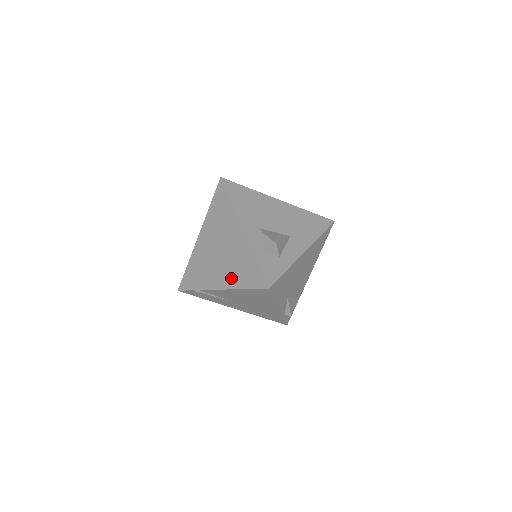
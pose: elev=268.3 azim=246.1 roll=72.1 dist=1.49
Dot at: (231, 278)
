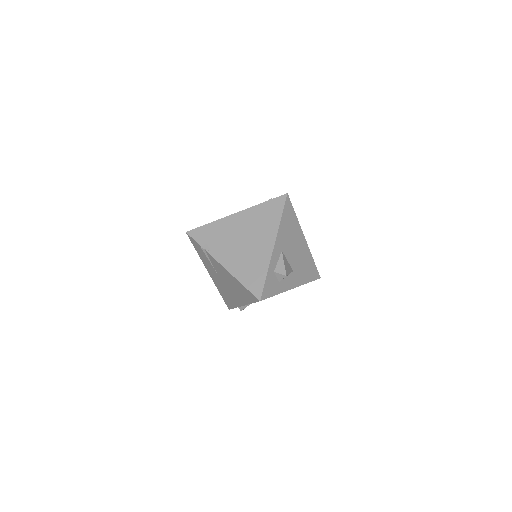
Dot at: (237, 267)
